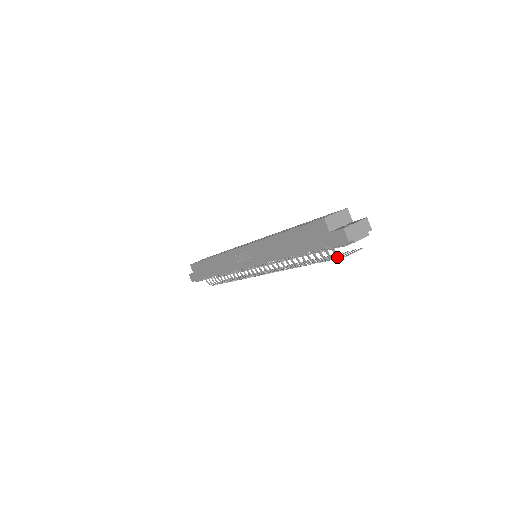
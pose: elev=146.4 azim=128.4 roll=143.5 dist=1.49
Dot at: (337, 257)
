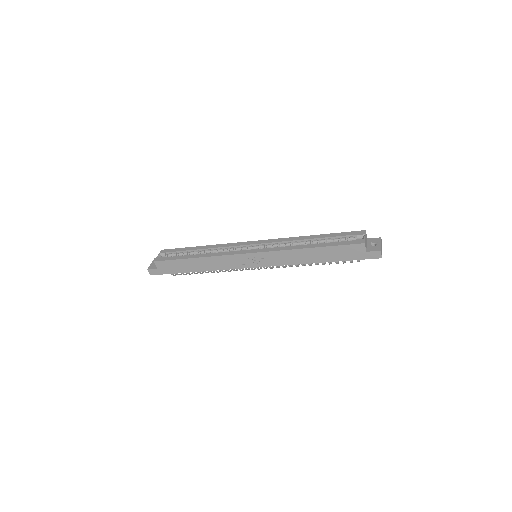
Dot at: occluded
